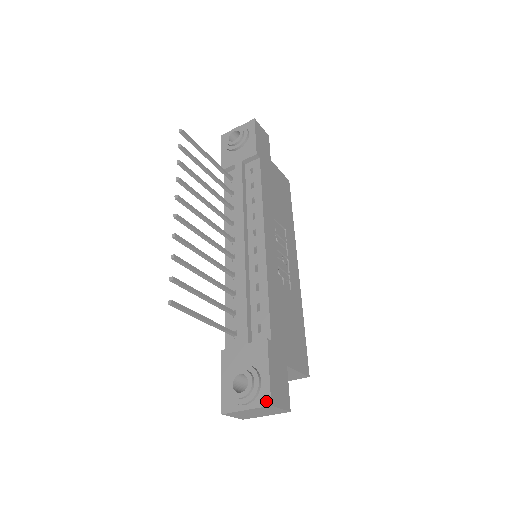
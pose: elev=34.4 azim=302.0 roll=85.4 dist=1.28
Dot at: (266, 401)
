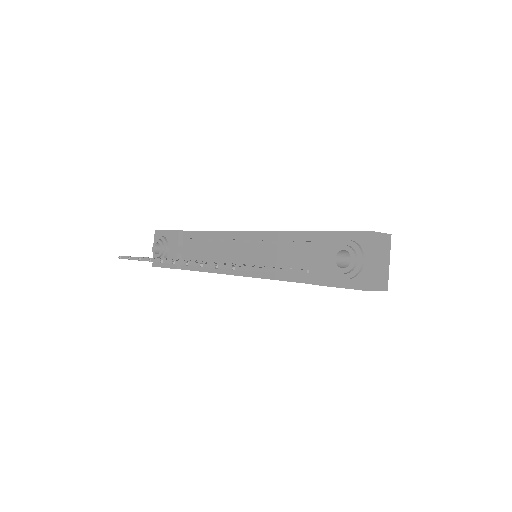
Dot at: (366, 236)
